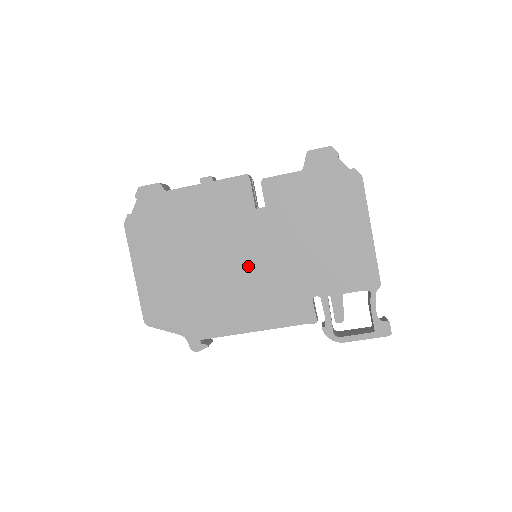
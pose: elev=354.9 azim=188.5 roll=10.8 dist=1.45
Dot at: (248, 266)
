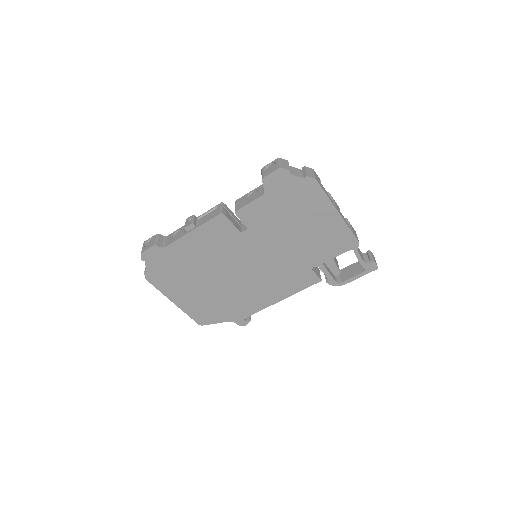
Dot at: (254, 269)
